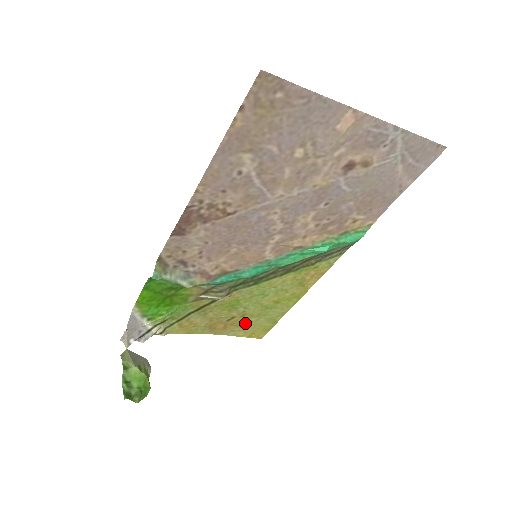
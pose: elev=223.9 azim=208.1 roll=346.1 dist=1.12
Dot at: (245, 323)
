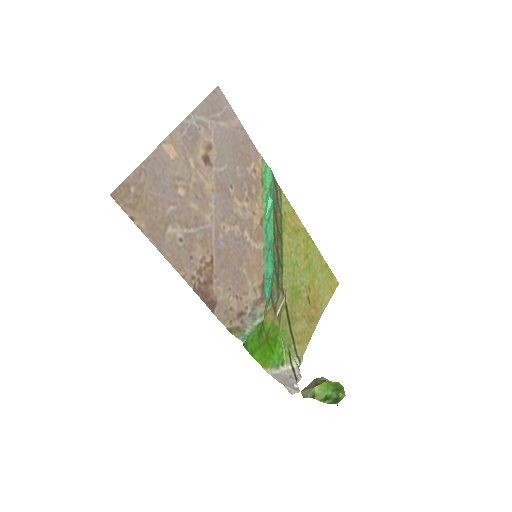
Dot at: (317, 291)
